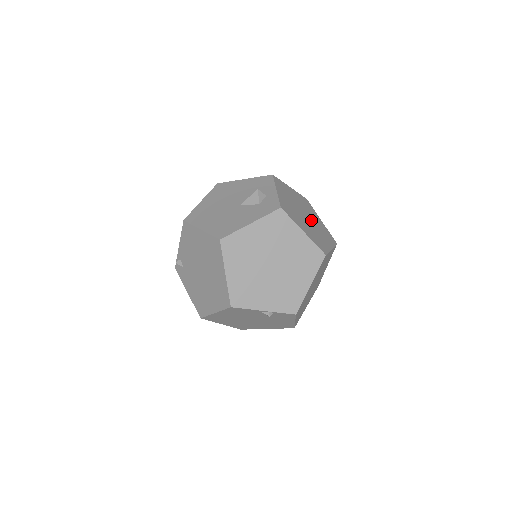
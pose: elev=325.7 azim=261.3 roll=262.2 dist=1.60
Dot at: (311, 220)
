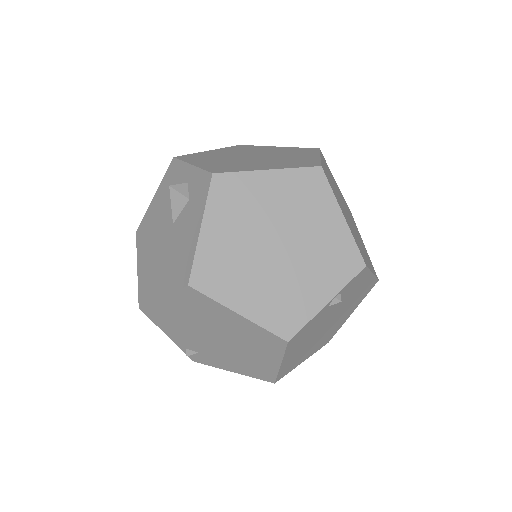
Dot at: (265, 155)
